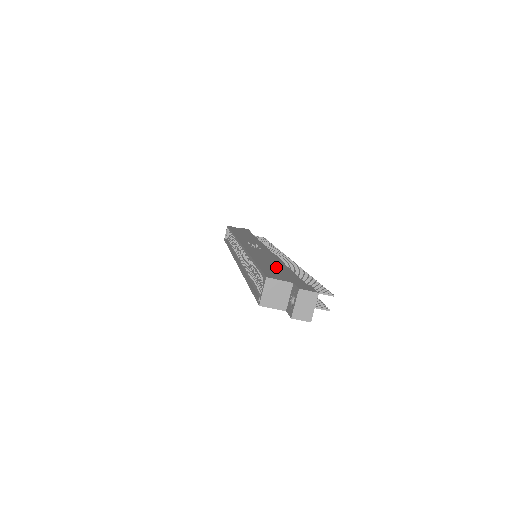
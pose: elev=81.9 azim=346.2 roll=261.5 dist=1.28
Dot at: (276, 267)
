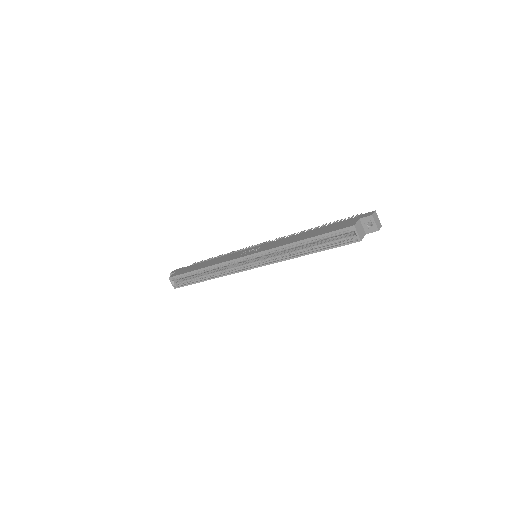
Dot at: (321, 230)
